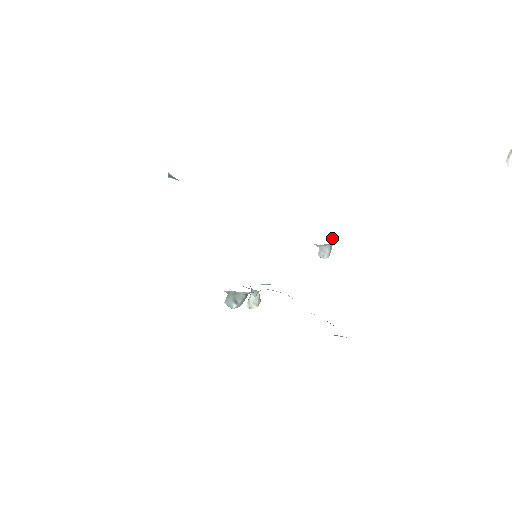
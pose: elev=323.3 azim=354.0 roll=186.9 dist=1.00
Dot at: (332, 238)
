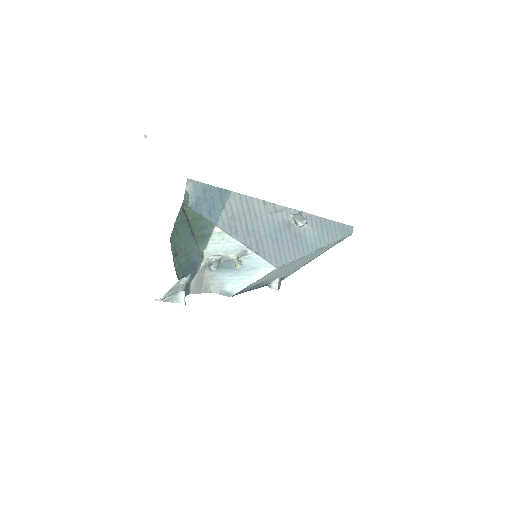
Dot at: (298, 214)
